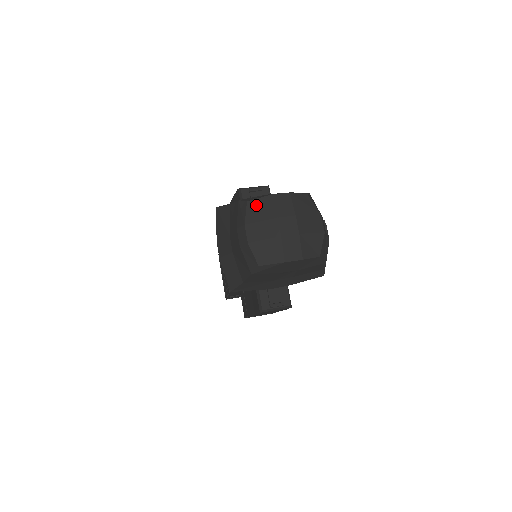
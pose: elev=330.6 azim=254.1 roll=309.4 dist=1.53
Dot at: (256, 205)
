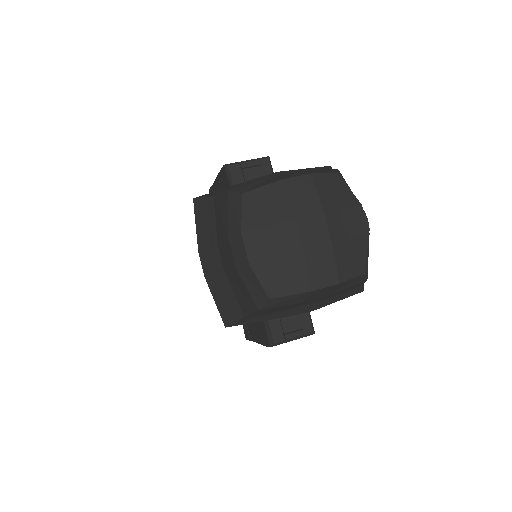
Dot at: (257, 199)
